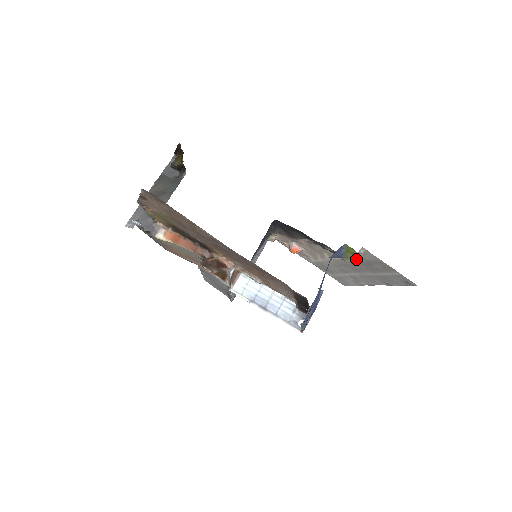
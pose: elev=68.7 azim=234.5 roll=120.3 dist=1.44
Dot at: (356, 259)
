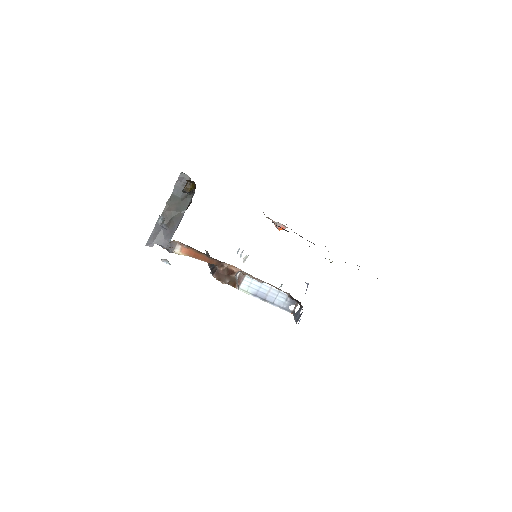
Dot at: occluded
